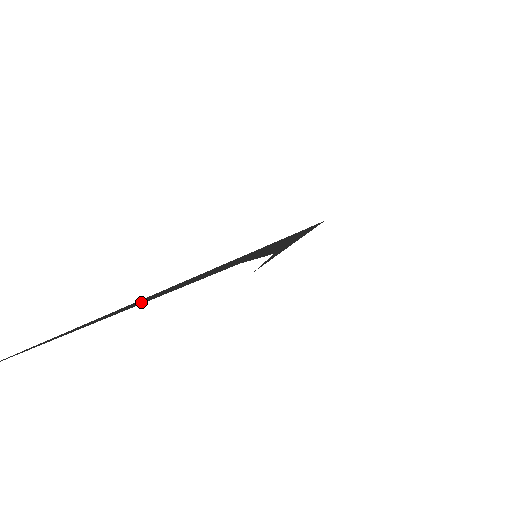
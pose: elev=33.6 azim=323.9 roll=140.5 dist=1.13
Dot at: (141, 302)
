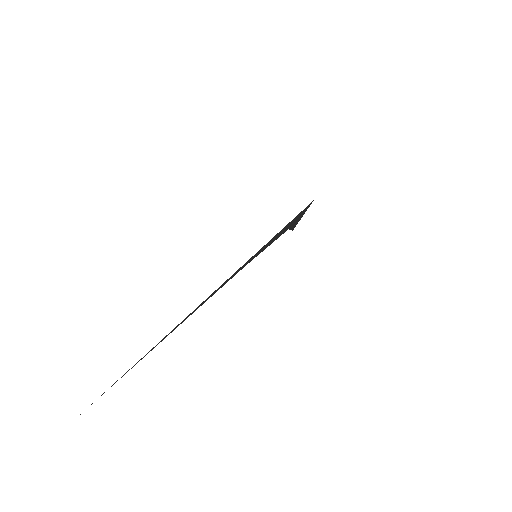
Dot at: (164, 338)
